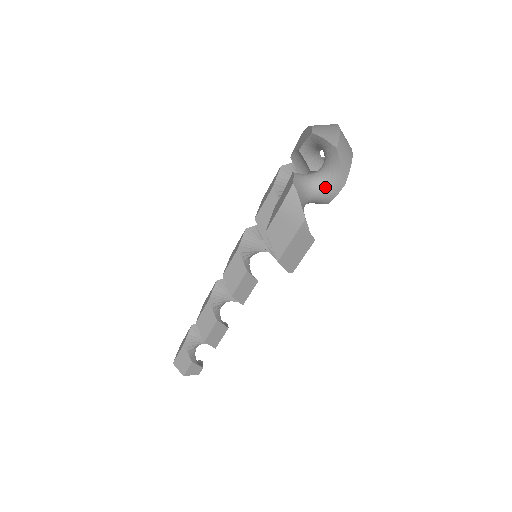
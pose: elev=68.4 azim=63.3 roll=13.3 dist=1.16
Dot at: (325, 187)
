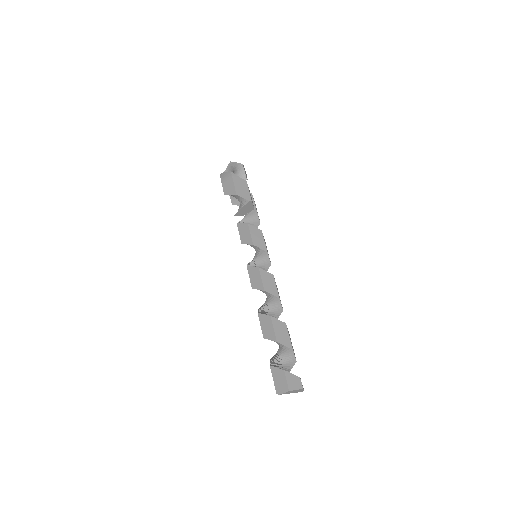
Dot at: (238, 173)
